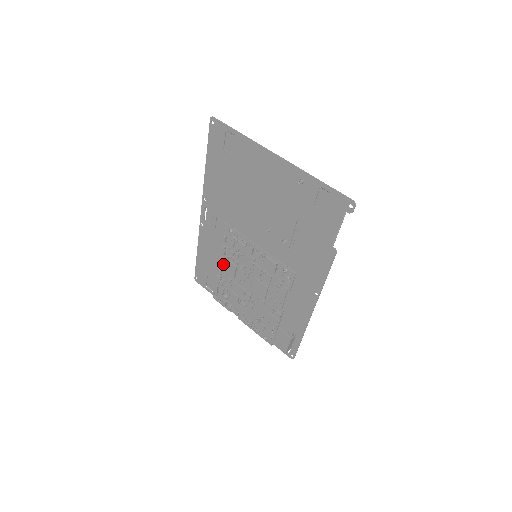
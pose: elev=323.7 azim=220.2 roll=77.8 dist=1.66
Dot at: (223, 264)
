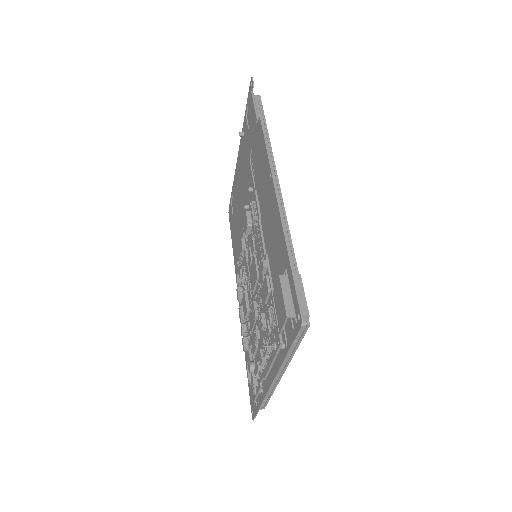
Dot at: occluded
